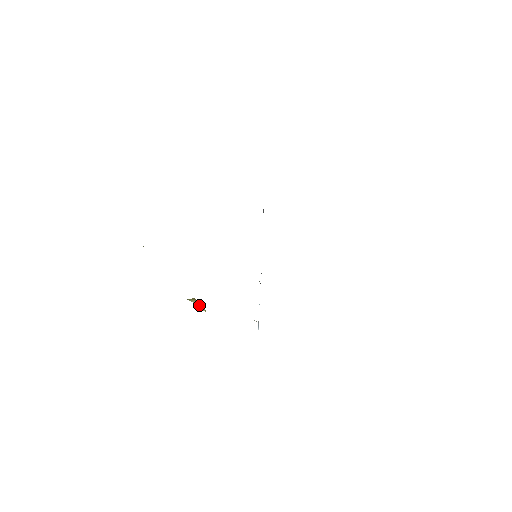
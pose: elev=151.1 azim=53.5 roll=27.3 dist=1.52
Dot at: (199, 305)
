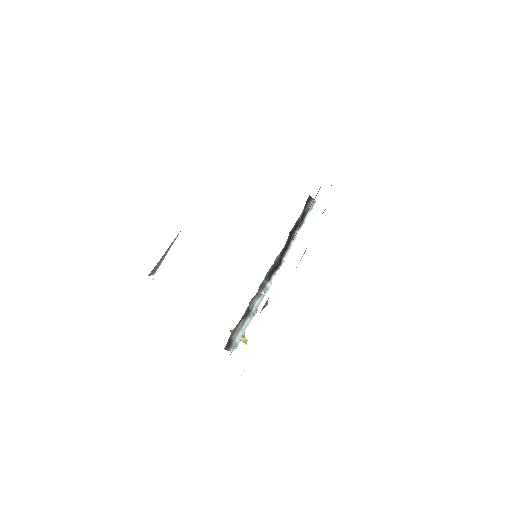
Dot at: occluded
